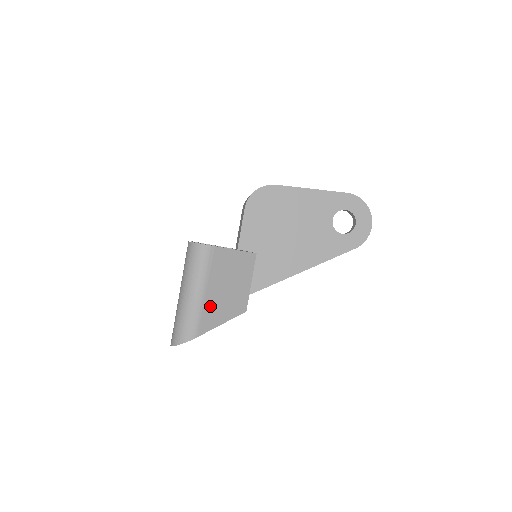
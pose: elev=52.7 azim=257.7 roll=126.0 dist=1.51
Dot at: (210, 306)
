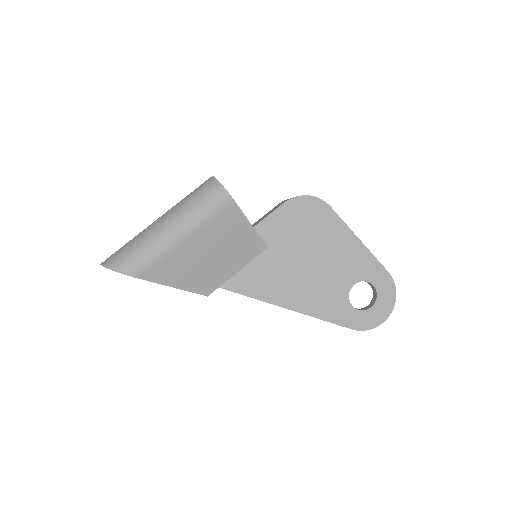
Dot at: (178, 258)
